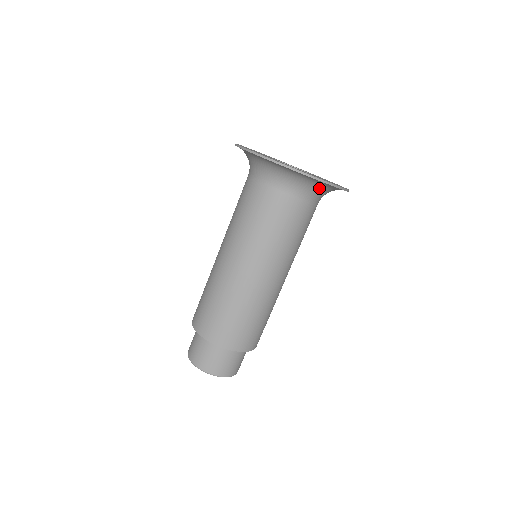
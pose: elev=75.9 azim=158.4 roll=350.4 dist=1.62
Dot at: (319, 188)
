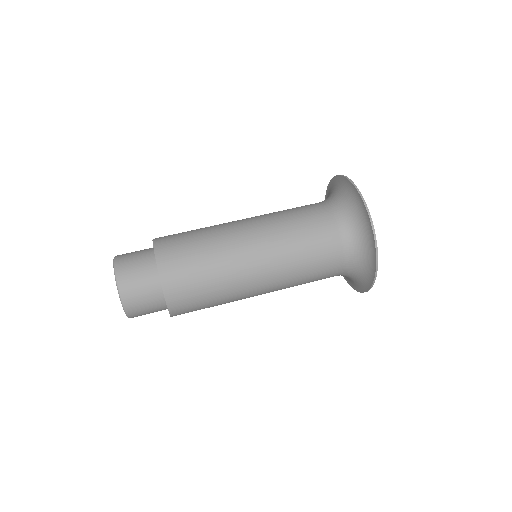
Dot at: (347, 204)
